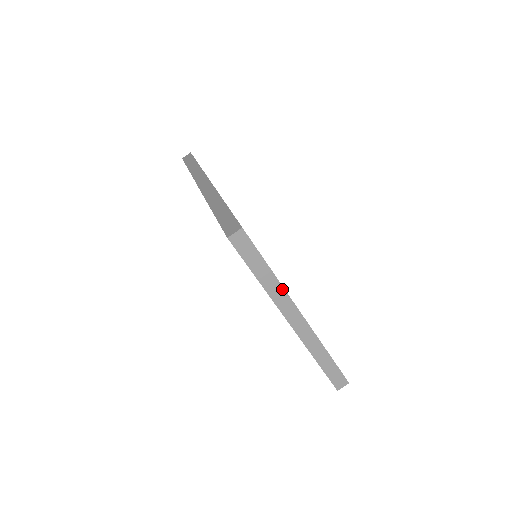
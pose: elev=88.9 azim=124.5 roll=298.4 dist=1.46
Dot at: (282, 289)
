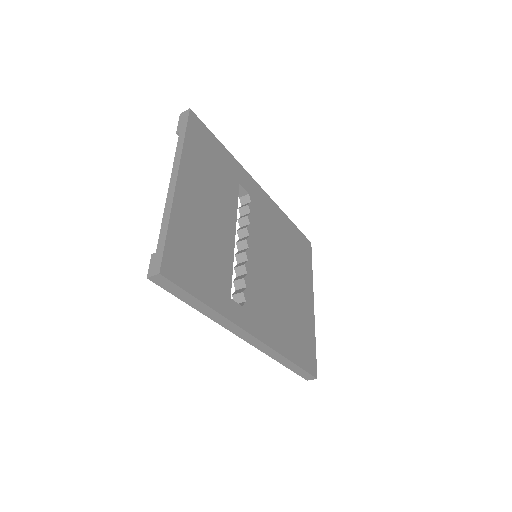
Dot at: (314, 328)
